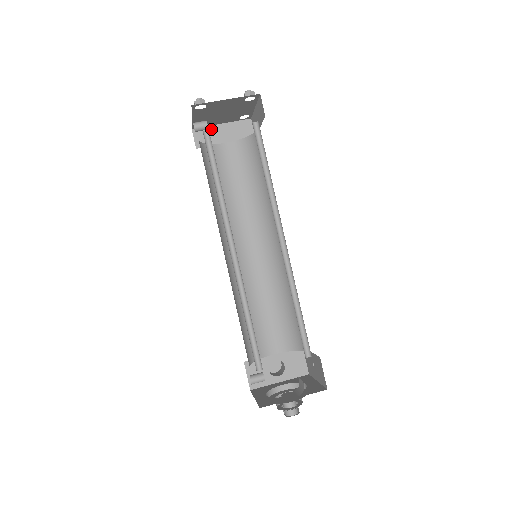
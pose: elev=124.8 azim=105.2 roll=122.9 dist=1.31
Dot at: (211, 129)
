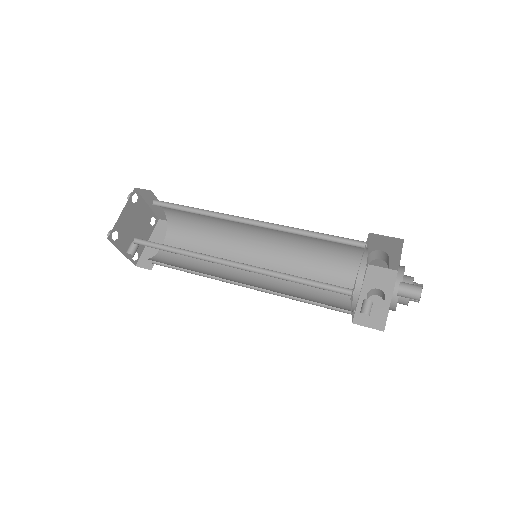
Dot at: (146, 252)
